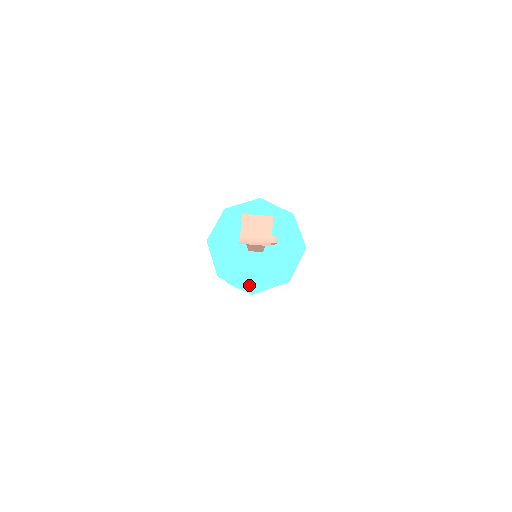
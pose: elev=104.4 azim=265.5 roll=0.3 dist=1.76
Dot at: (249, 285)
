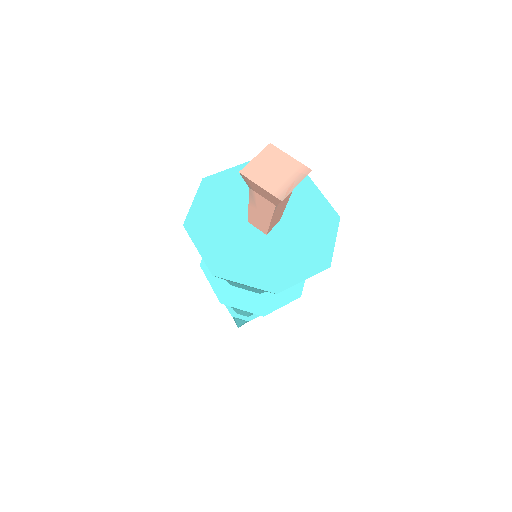
Dot at: (315, 263)
